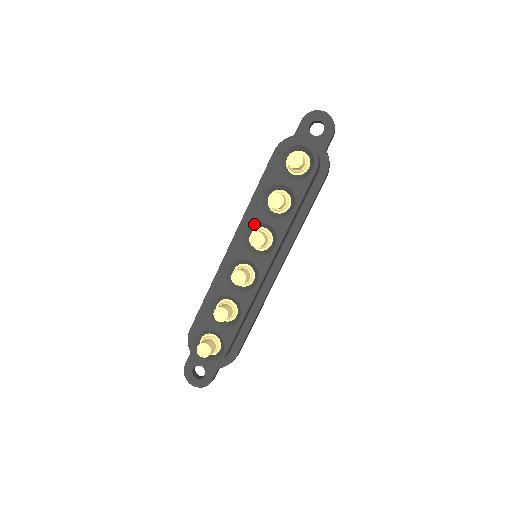
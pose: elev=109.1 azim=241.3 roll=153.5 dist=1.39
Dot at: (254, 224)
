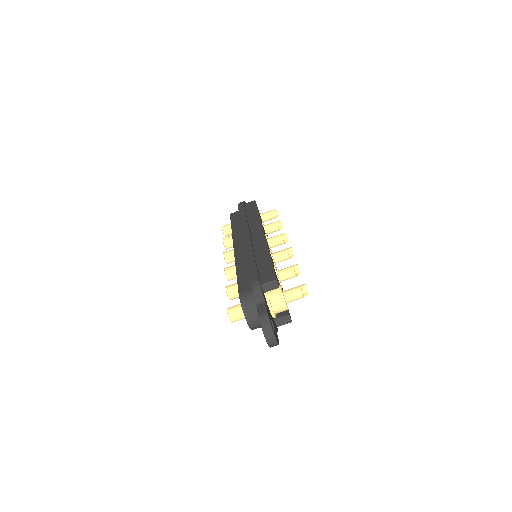
Dot at: occluded
